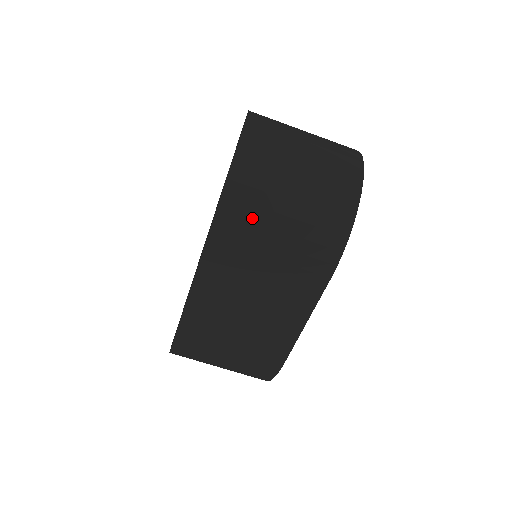
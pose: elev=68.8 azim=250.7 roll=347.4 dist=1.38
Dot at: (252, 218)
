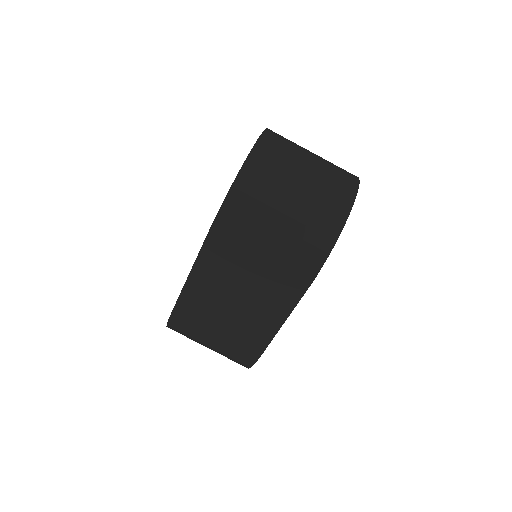
Dot at: (248, 223)
